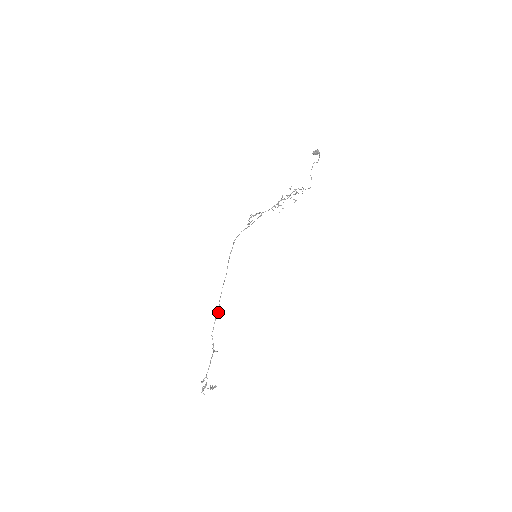
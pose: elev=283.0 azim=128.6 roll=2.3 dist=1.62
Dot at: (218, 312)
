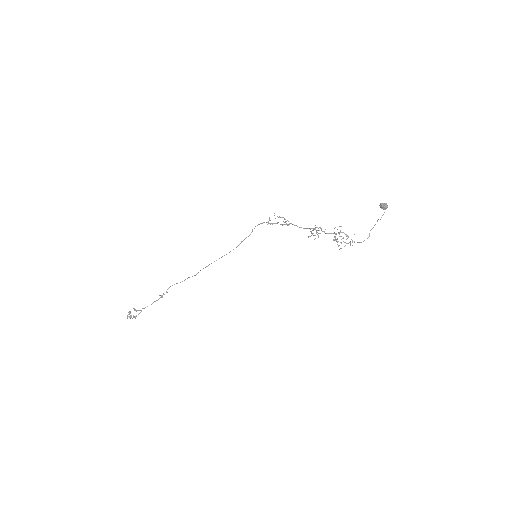
Dot at: (195, 275)
